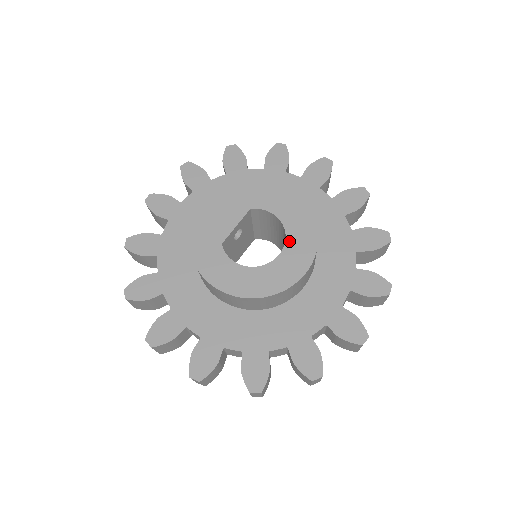
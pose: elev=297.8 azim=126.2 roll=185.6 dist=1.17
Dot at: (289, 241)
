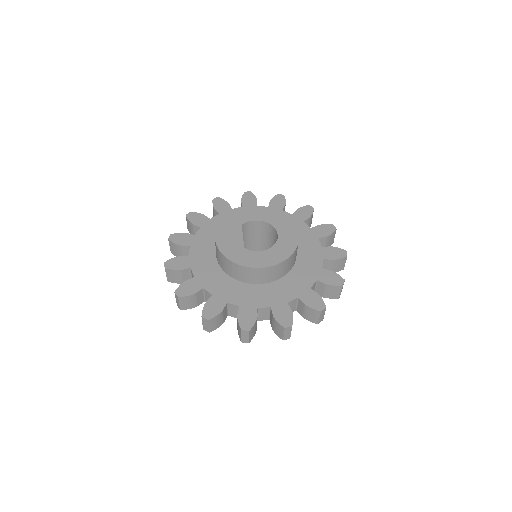
Dot at: (276, 226)
